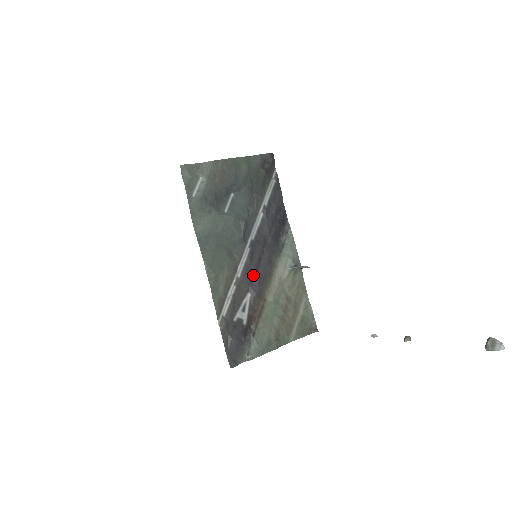
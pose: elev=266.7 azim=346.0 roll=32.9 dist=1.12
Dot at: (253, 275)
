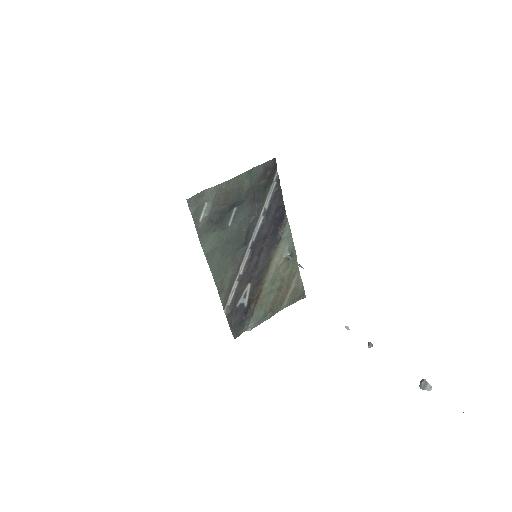
Dot at: (253, 270)
